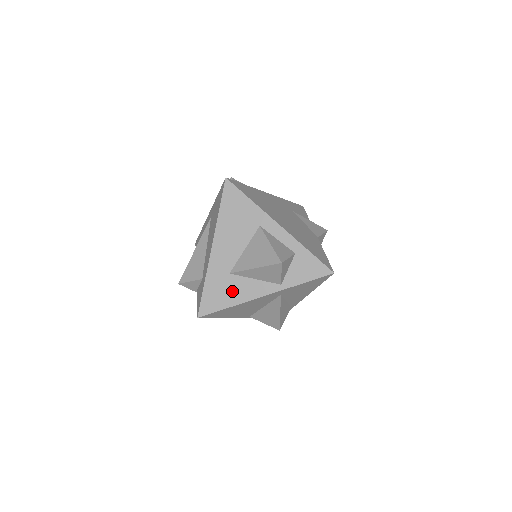
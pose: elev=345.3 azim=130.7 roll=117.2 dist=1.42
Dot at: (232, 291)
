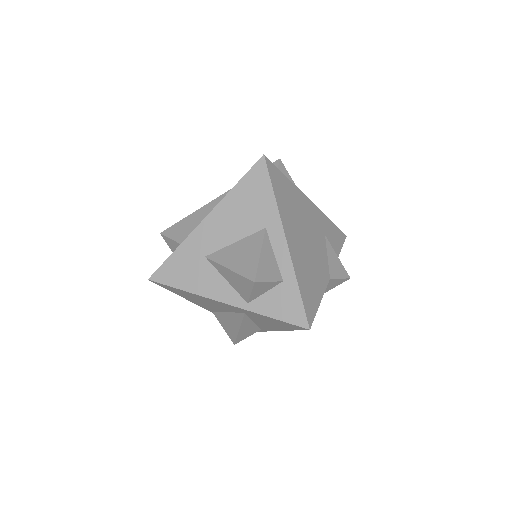
Dot at: (196, 276)
